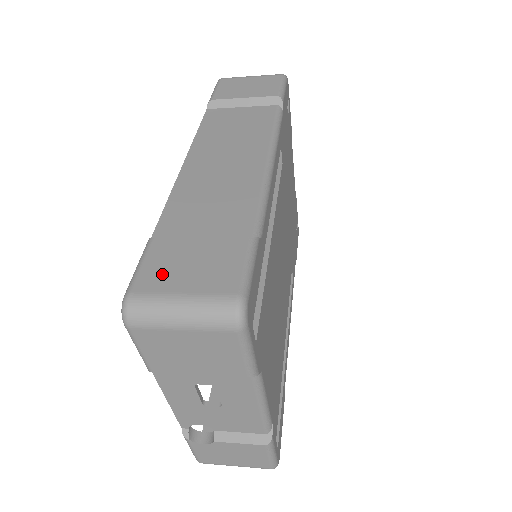
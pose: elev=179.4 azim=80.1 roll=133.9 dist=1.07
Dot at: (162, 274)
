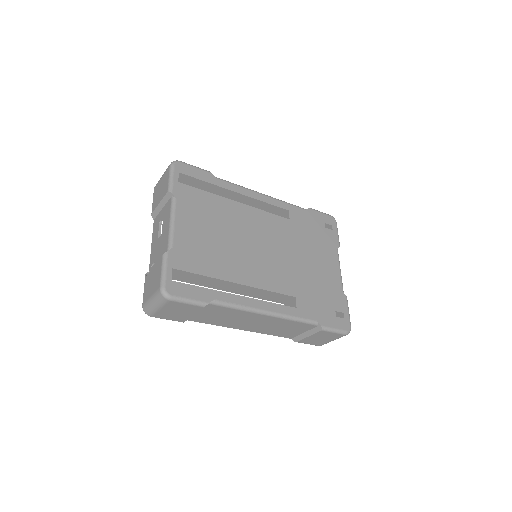
Dot at: occluded
